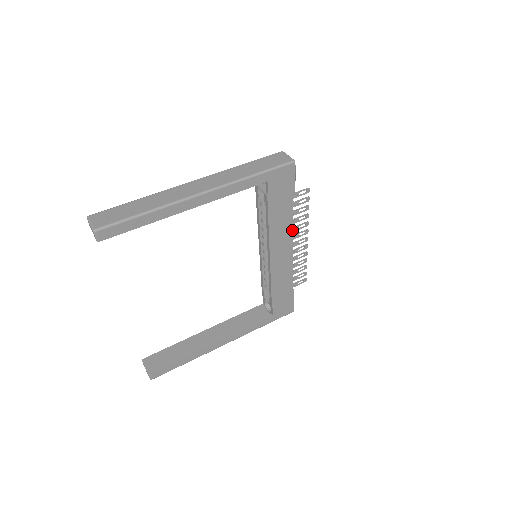
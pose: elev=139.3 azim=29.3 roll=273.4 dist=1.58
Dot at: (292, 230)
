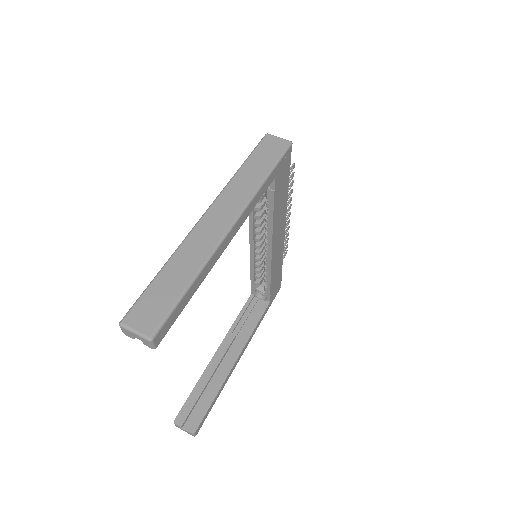
Dot at: (285, 213)
